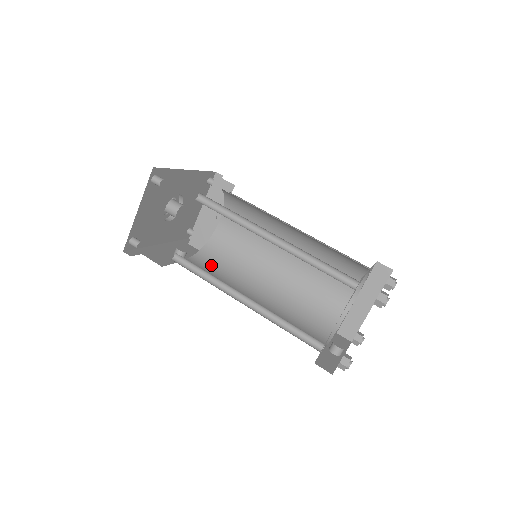
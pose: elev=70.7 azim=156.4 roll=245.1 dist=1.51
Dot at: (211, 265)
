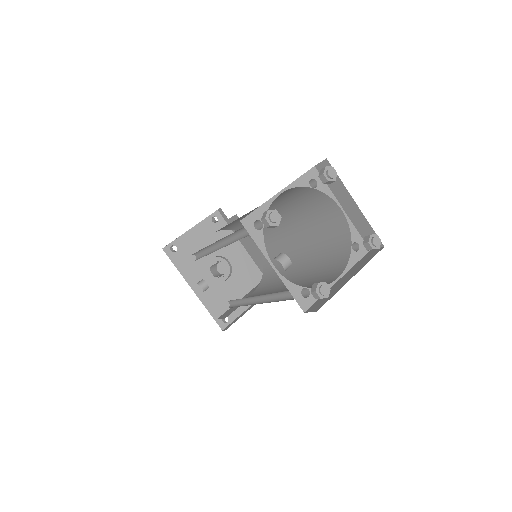
Dot at: occluded
